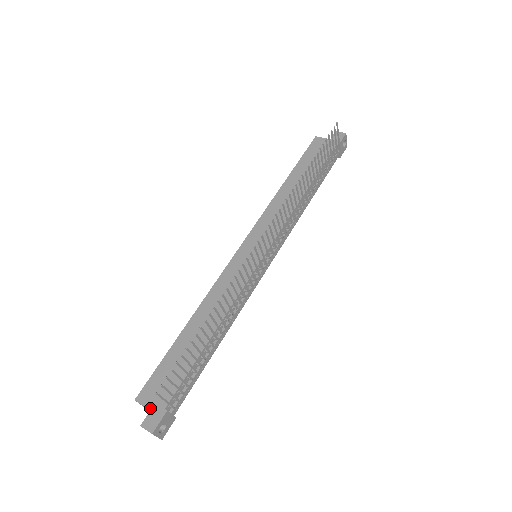
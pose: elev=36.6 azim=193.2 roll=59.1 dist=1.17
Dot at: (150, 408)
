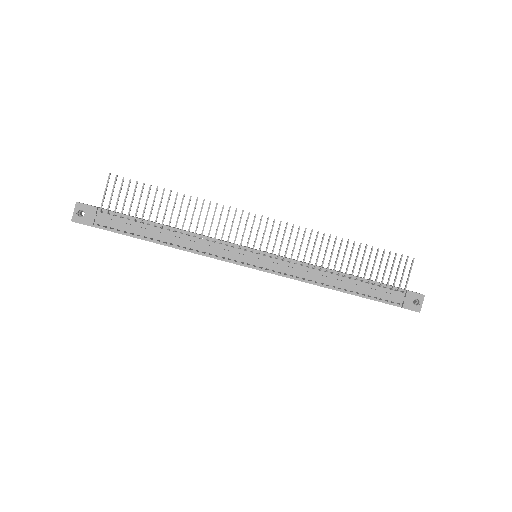
Dot at: occluded
